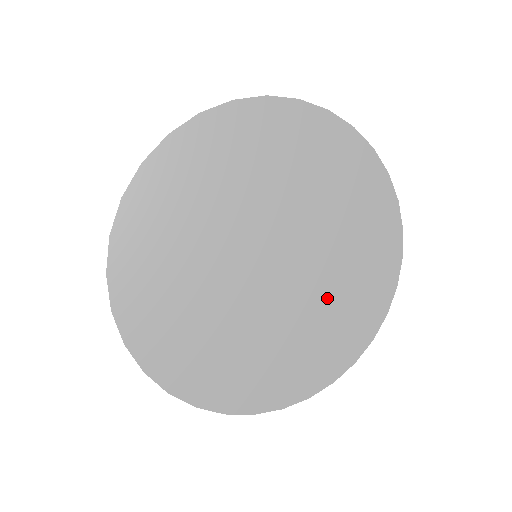
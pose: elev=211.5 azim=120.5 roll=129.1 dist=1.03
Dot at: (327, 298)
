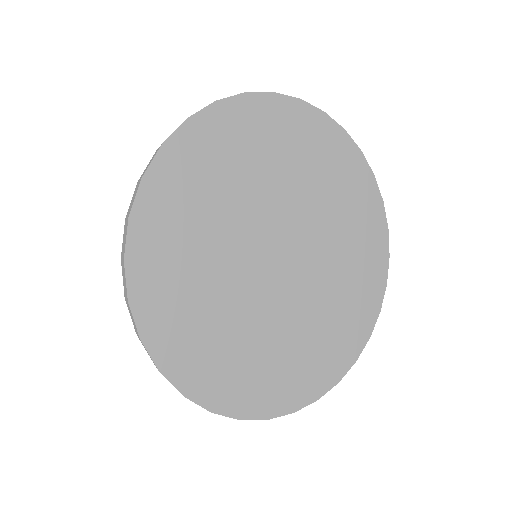
Dot at: (323, 305)
